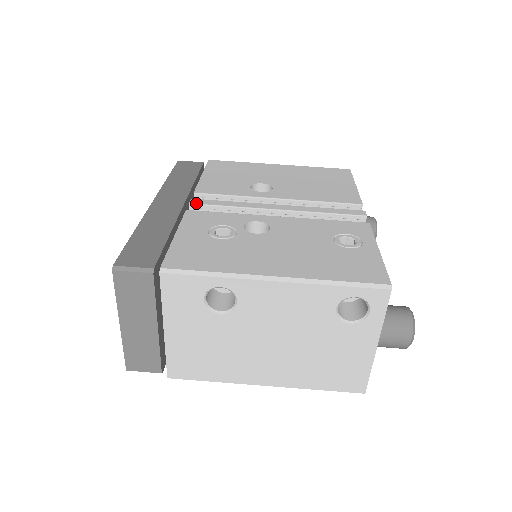
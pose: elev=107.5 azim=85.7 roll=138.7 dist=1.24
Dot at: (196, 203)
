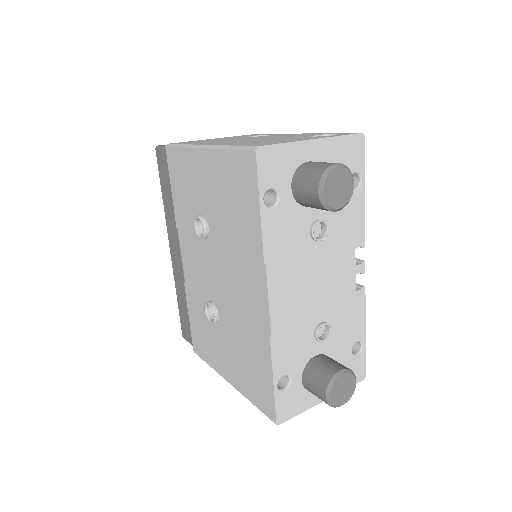
Dot at: occluded
